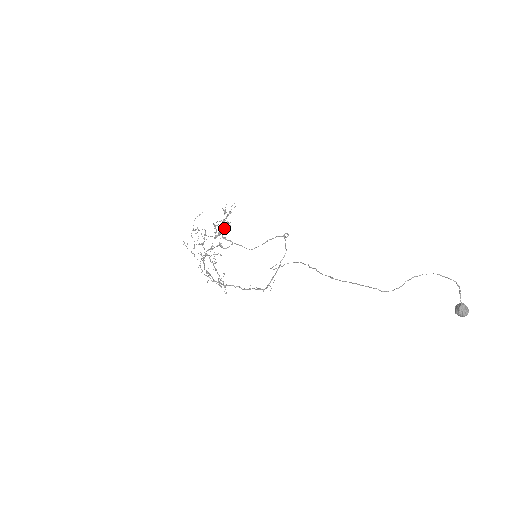
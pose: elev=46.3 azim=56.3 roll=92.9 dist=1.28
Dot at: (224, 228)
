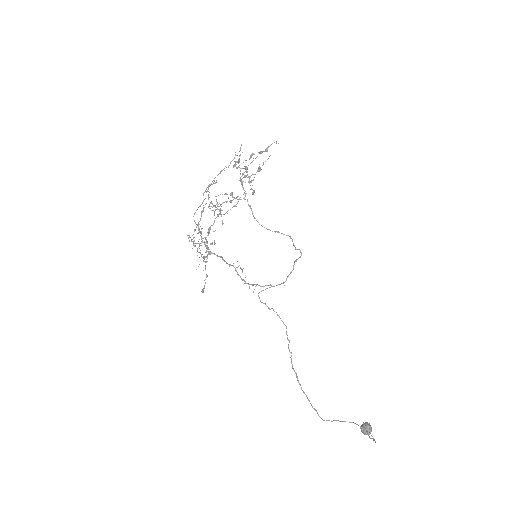
Dot at: occluded
